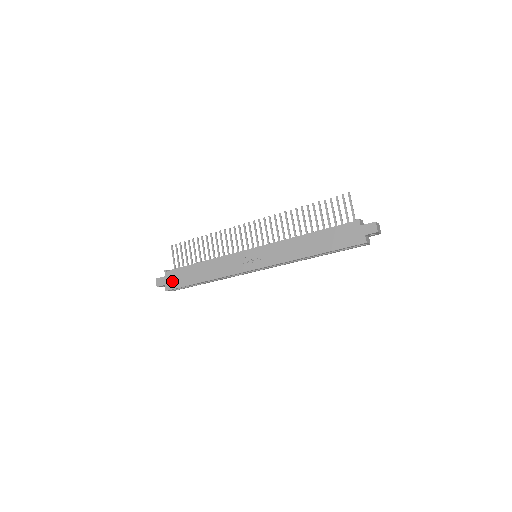
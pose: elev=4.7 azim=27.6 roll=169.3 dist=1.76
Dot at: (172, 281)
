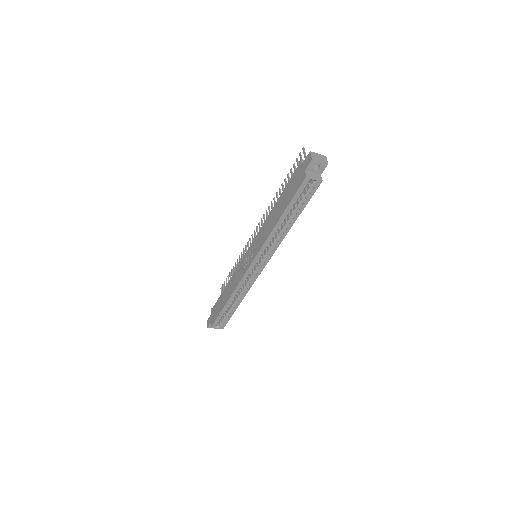
Dot at: (214, 316)
